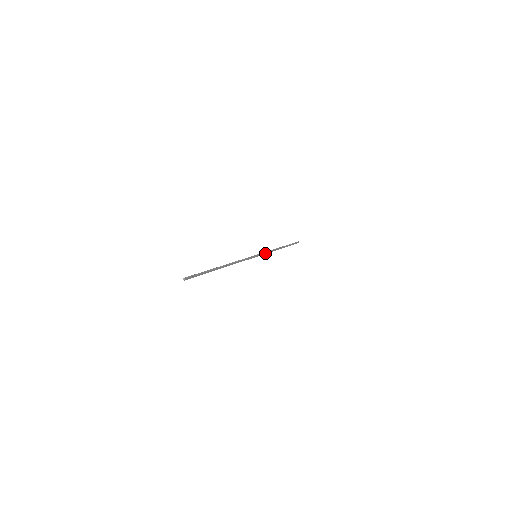
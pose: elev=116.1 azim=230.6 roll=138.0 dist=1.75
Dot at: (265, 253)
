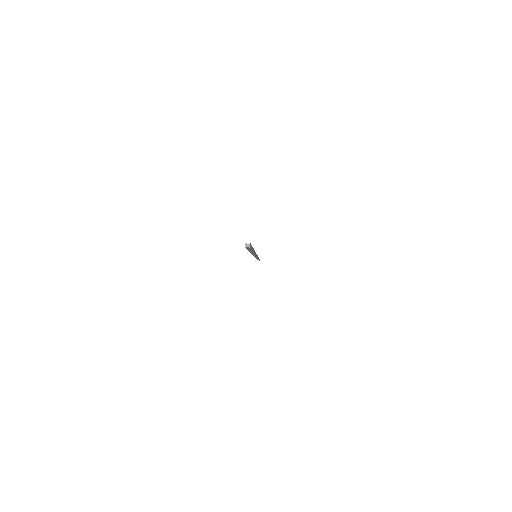
Dot at: occluded
